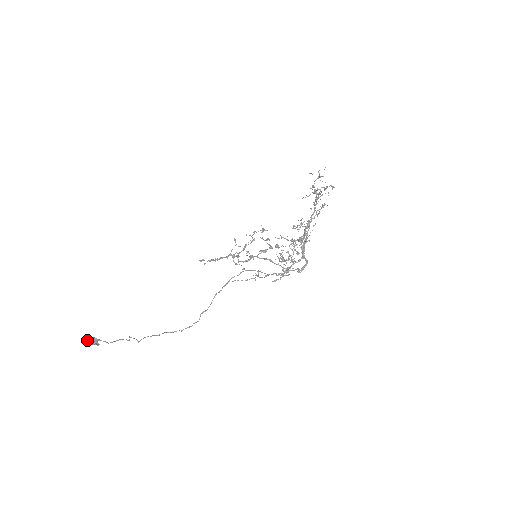
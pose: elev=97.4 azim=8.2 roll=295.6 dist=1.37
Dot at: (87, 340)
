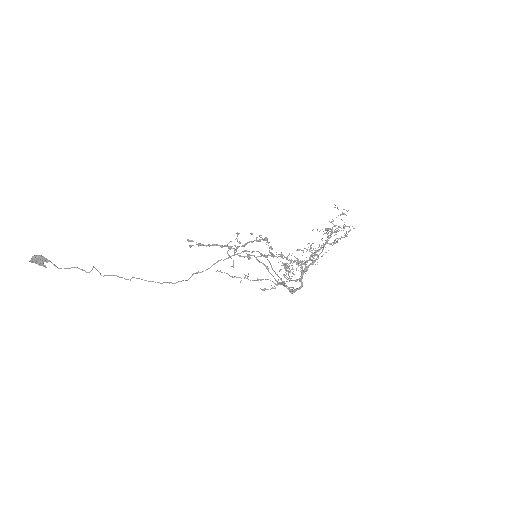
Dot at: occluded
